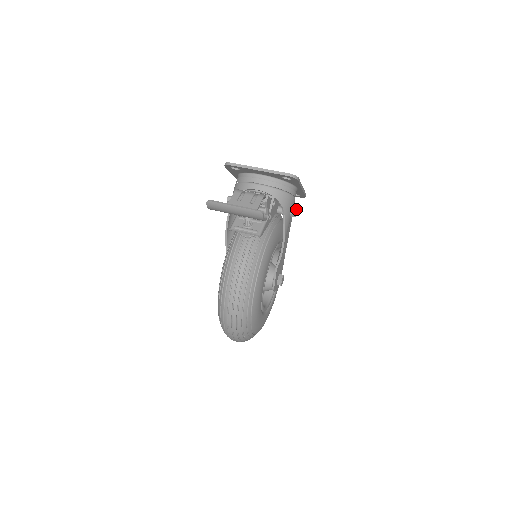
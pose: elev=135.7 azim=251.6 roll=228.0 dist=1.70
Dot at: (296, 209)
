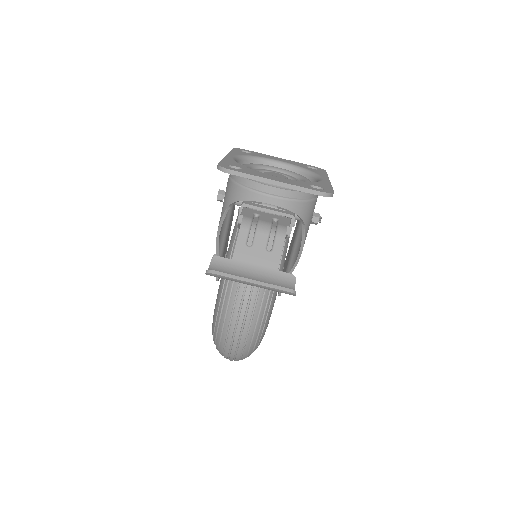
Dot at: (319, 214)
